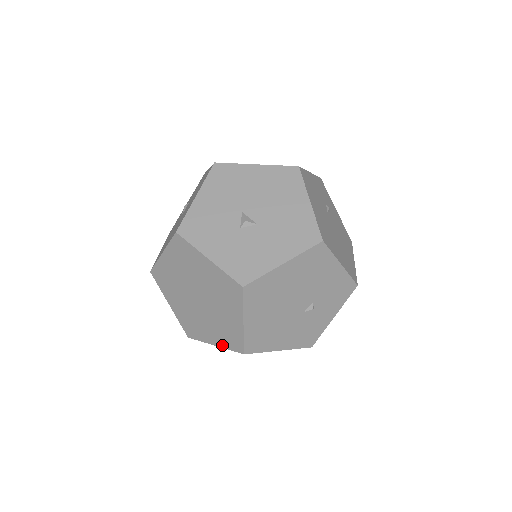
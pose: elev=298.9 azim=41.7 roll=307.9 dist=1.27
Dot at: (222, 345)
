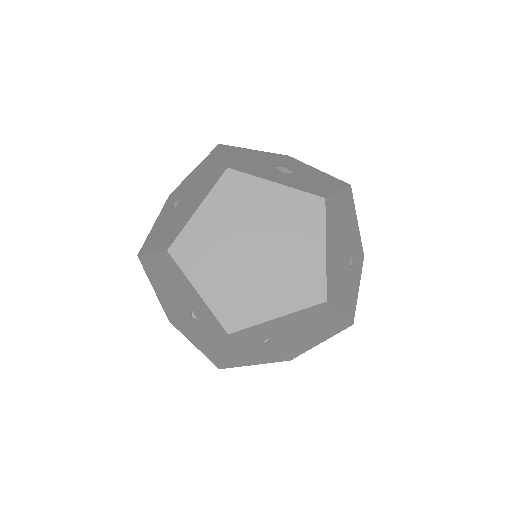
Dot at: (291, 308)
